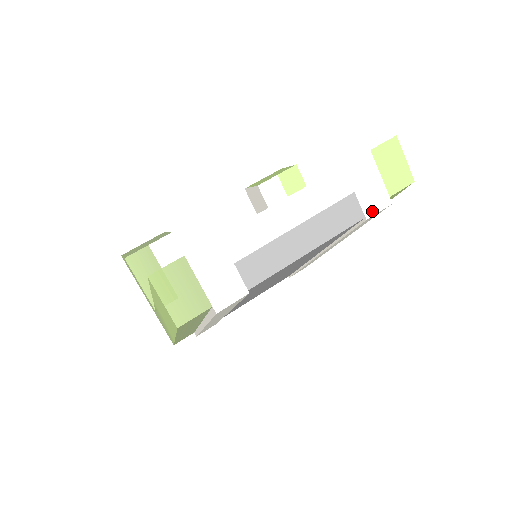
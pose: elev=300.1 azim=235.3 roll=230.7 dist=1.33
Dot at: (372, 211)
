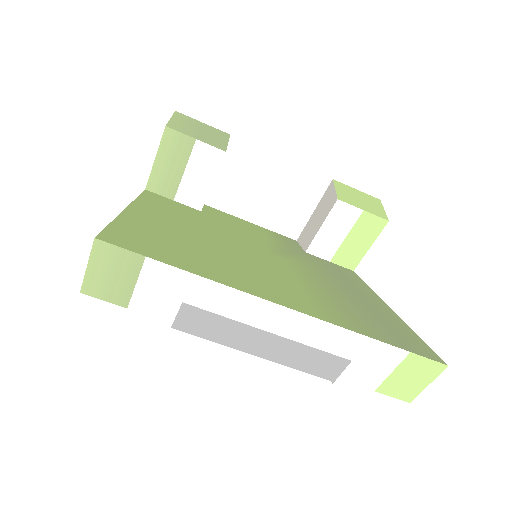
Dot at: (346, 384)
